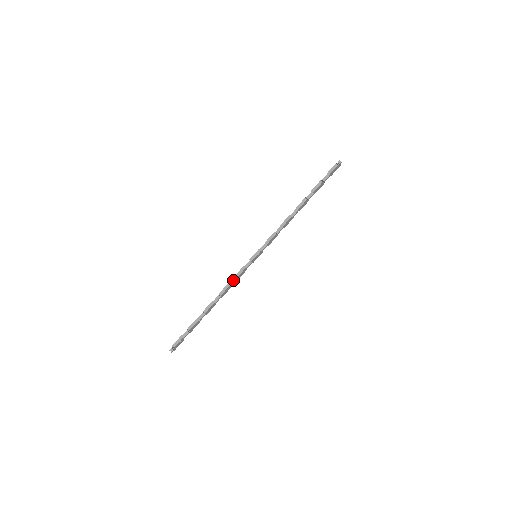
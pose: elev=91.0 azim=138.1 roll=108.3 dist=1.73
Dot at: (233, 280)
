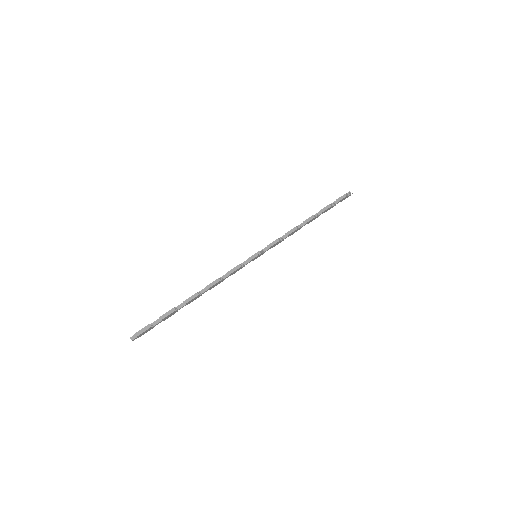
Dot at: (226, 275)
